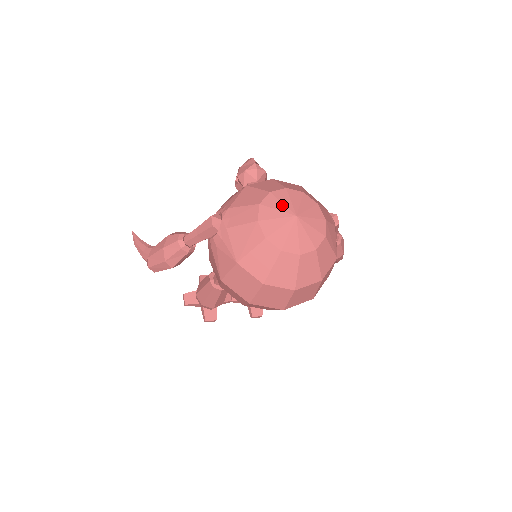
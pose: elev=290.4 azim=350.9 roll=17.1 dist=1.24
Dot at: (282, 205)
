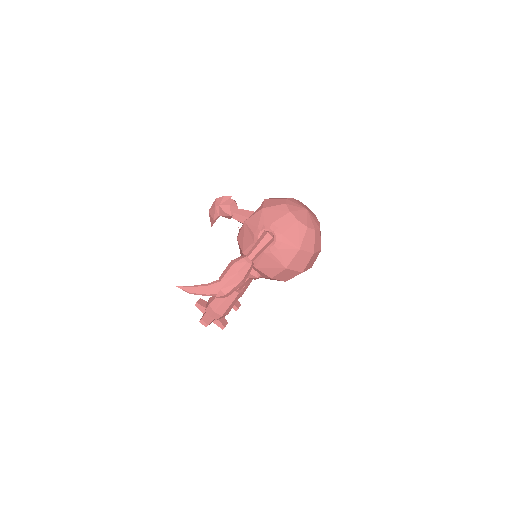
Dot at: (297, 207)
